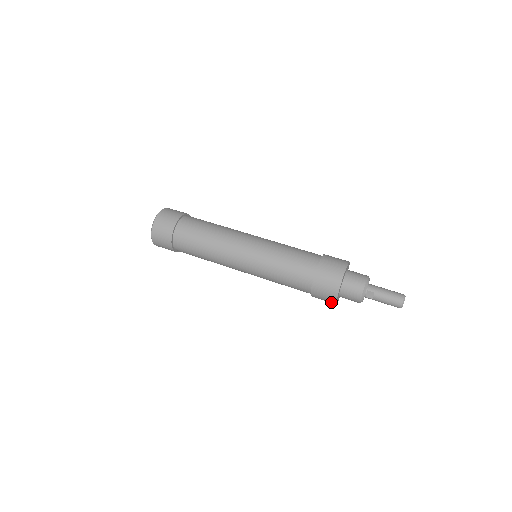
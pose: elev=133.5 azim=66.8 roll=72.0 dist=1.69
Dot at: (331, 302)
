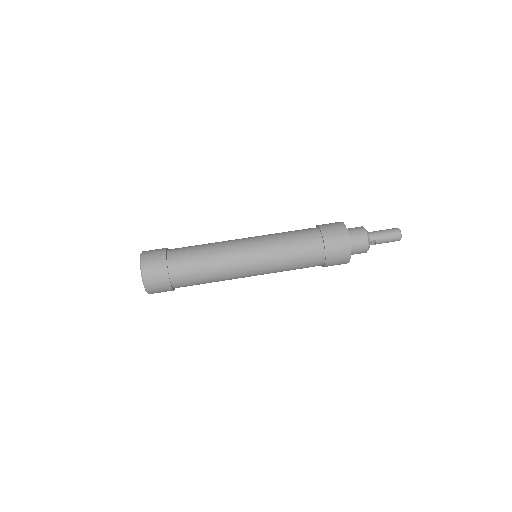
Dot at: occluded
